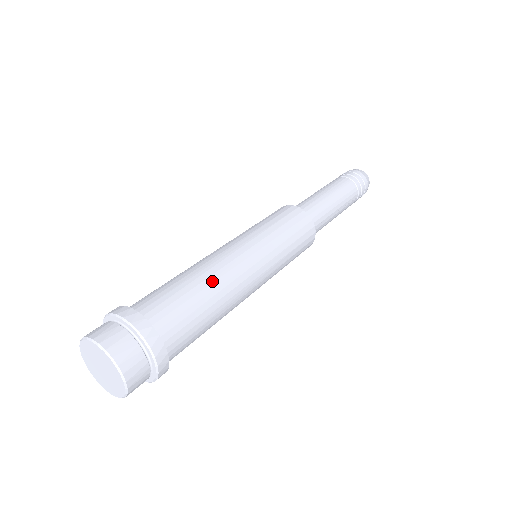
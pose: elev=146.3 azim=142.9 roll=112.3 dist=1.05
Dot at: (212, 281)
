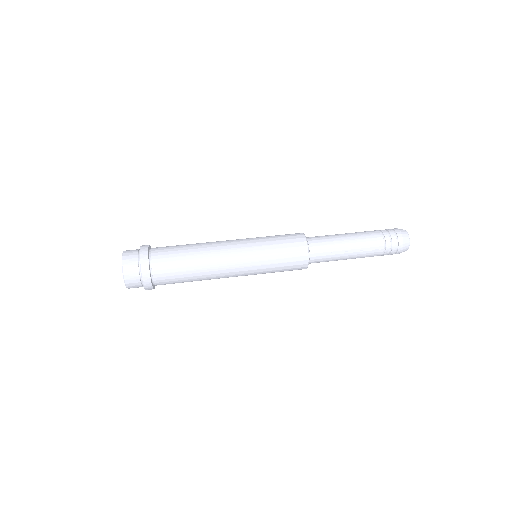
Dot at: (200, 251)
